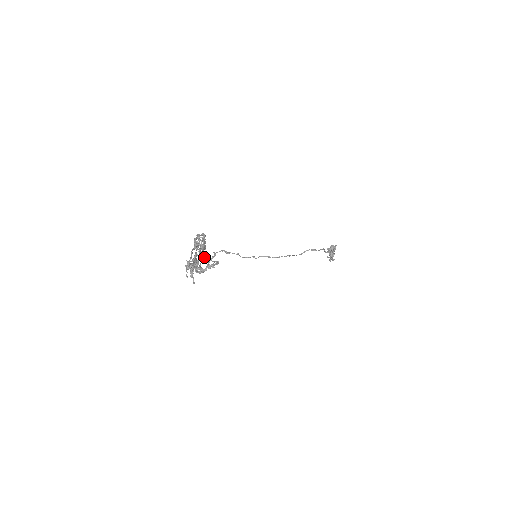
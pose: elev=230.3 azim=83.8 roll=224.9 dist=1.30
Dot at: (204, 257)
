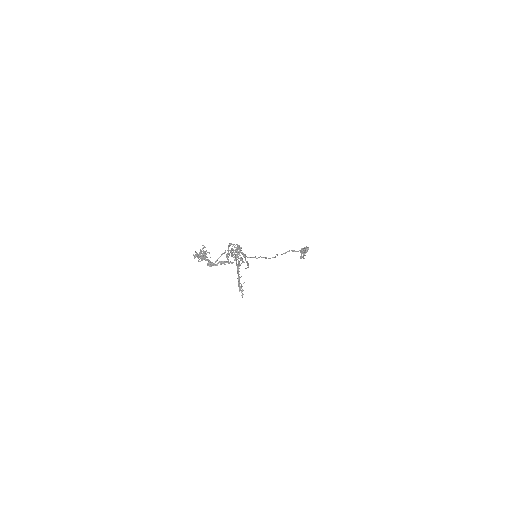
Dot at: (228, 260)
